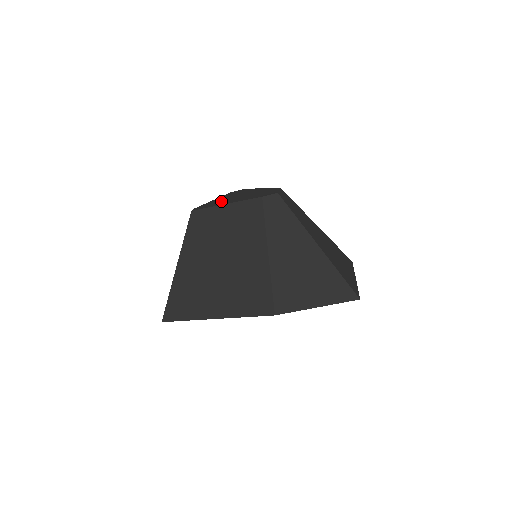
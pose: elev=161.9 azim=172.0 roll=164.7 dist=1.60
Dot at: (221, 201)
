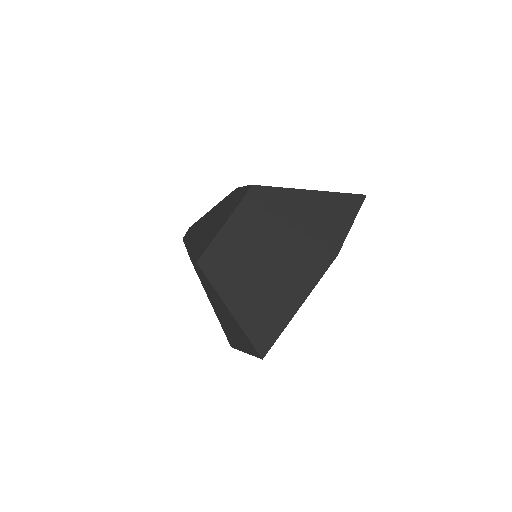
Dot at: (204, 238)
